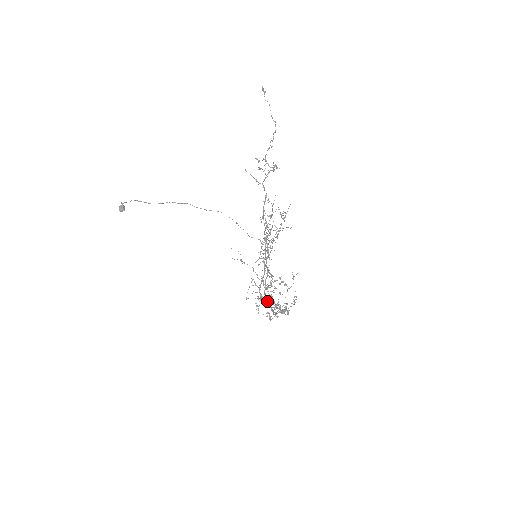
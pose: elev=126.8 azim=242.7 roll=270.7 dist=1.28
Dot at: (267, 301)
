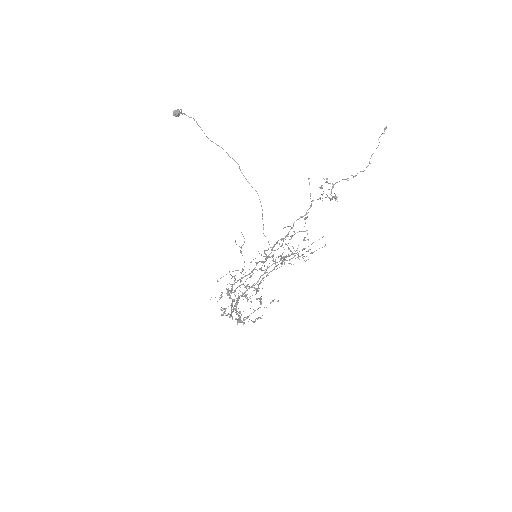
Dot at: (235, 304)
